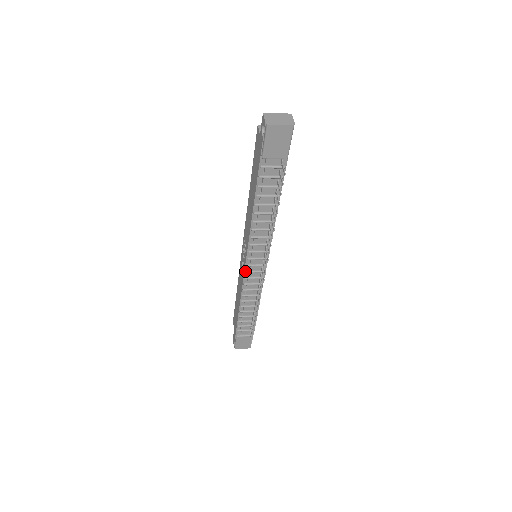
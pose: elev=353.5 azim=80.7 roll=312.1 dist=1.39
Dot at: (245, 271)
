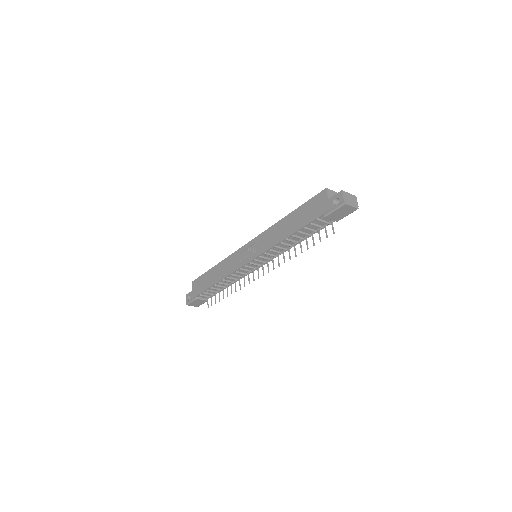
Dot at: (245, 265)
